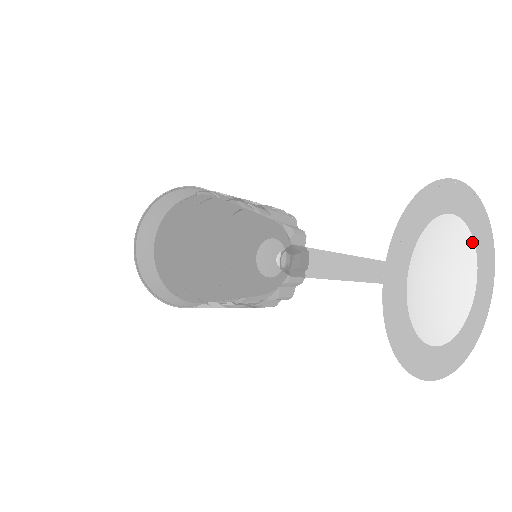
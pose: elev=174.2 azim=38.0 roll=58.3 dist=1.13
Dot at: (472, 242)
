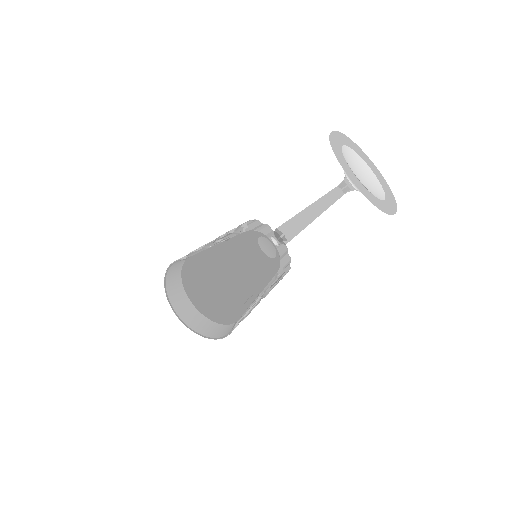
Dot at: (382, 188)
